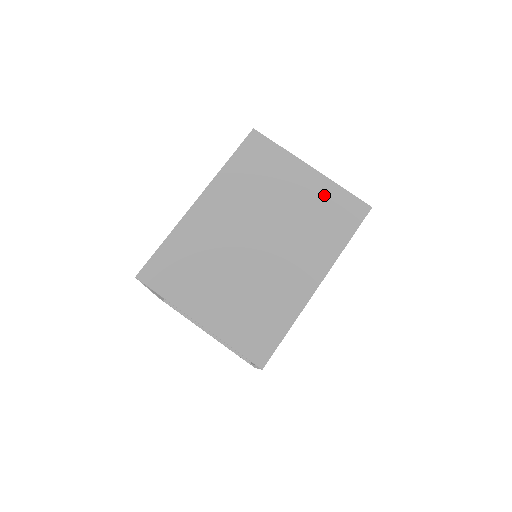
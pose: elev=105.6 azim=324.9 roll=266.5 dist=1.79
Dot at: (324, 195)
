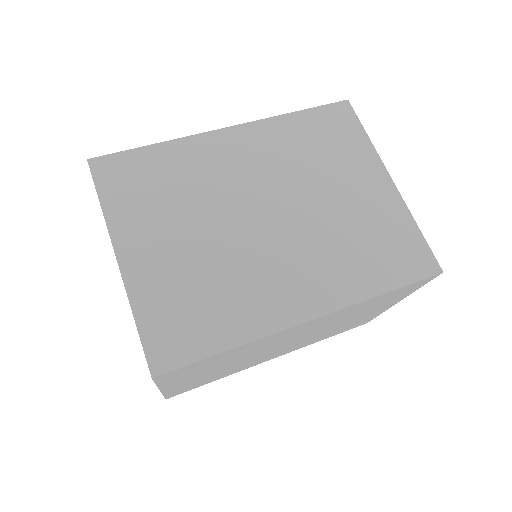
Dot at: (388, 218)
